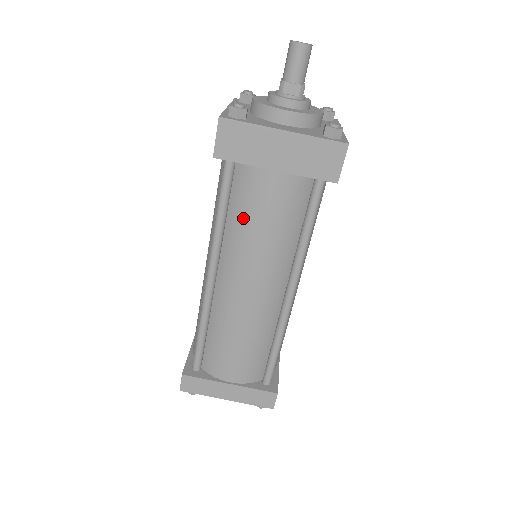
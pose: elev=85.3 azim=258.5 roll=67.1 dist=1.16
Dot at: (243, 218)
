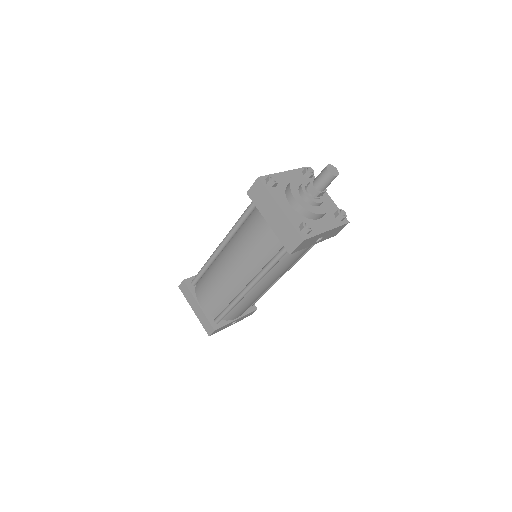
Dot at: (246, 232)
